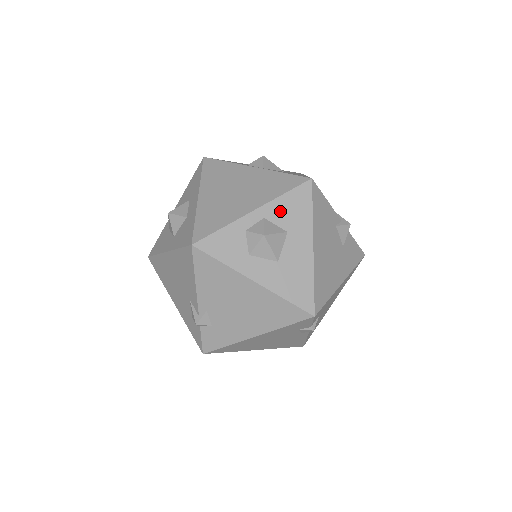
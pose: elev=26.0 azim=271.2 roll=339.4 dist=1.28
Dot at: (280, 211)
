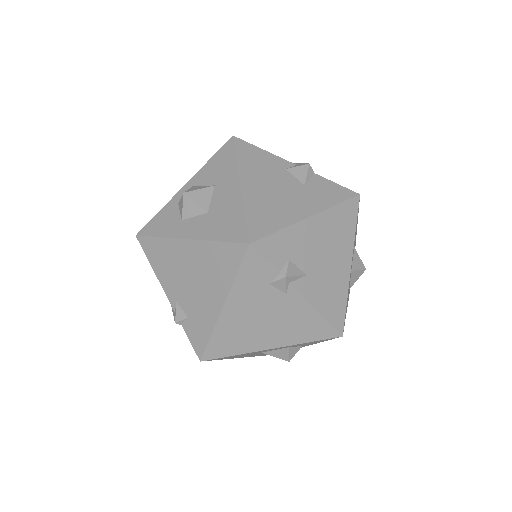
Dot at: (207, 174)
